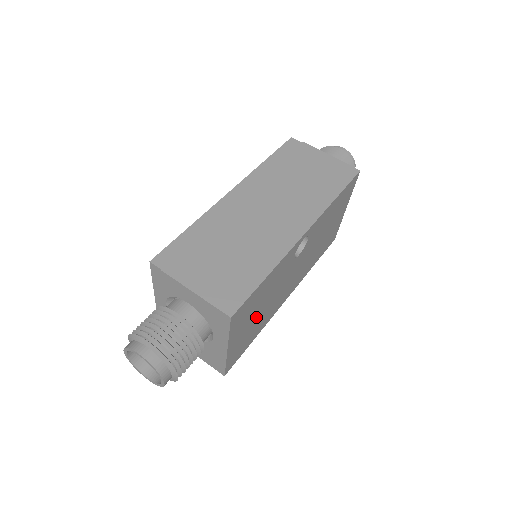
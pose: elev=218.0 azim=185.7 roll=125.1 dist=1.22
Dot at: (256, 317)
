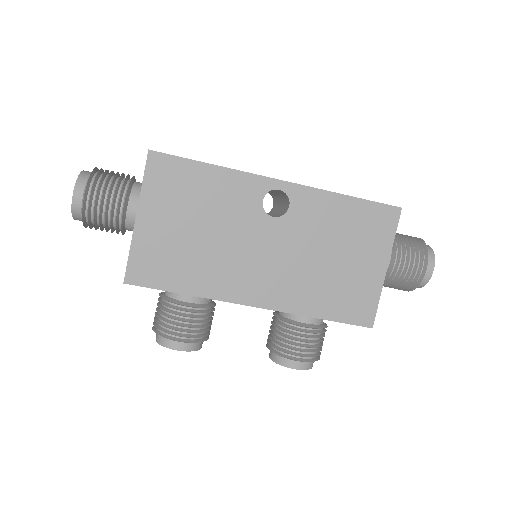
Dot at: (189, 233)
